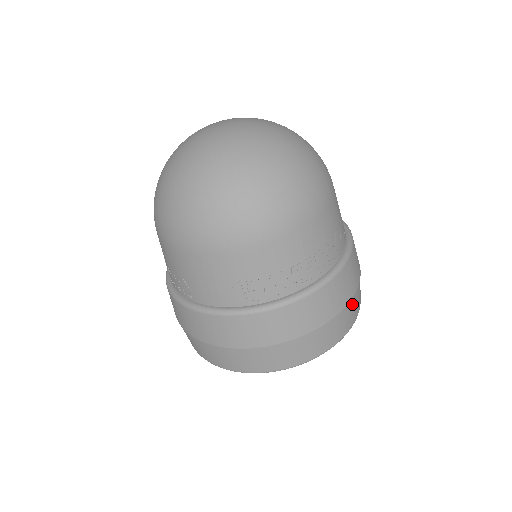
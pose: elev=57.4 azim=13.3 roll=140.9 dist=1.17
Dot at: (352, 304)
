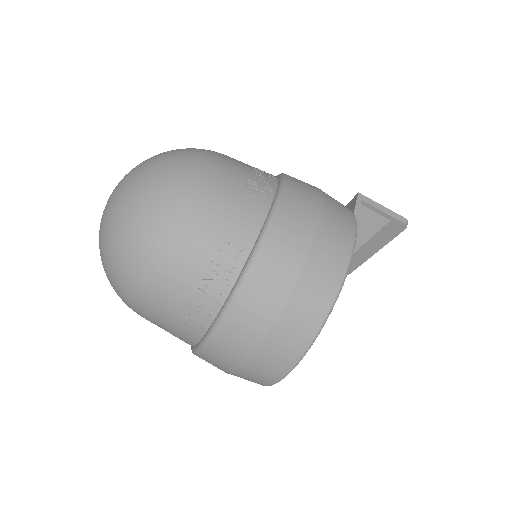
Dot at: (286, 323)
